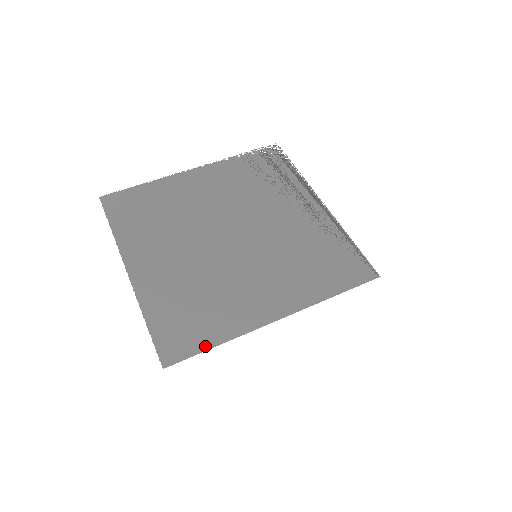
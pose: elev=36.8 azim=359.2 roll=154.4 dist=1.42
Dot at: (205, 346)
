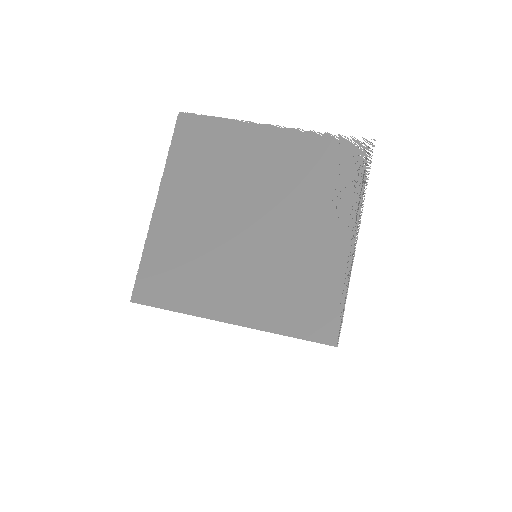
Dot at: (166, 305)
